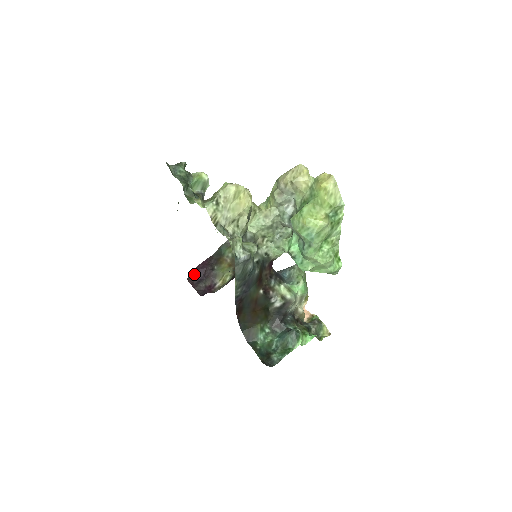
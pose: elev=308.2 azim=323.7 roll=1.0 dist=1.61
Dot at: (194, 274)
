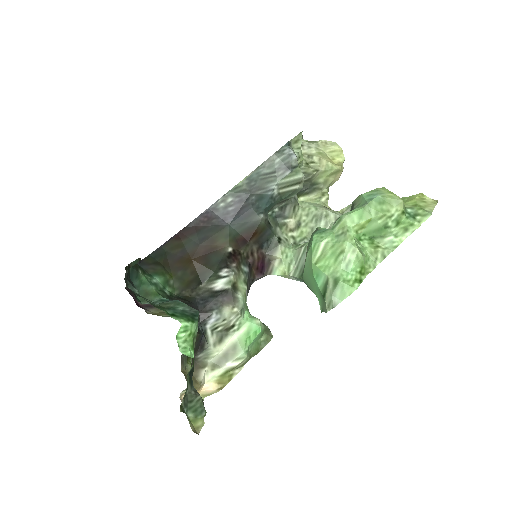
Dot at: occluded
